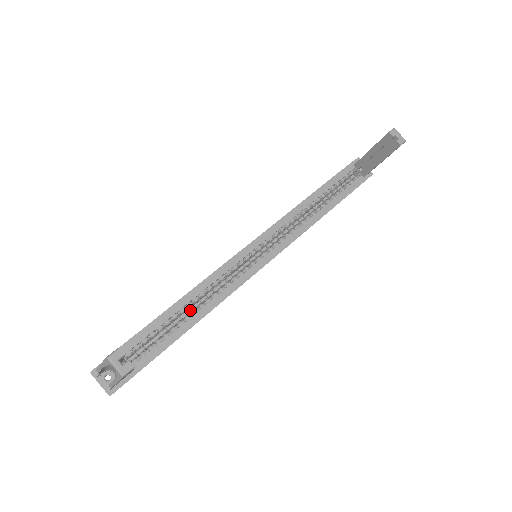
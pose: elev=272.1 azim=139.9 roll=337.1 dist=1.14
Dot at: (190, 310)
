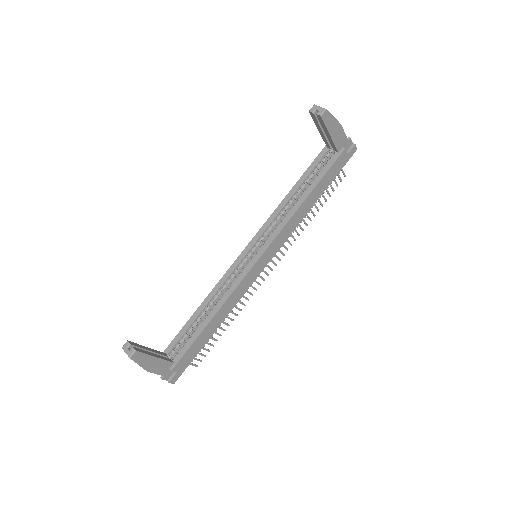
Dot at: occluded
